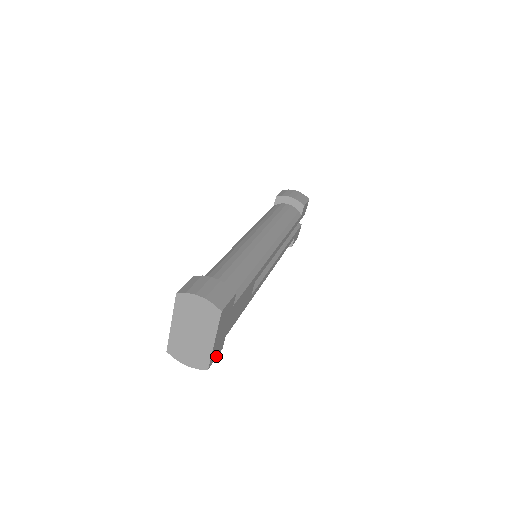
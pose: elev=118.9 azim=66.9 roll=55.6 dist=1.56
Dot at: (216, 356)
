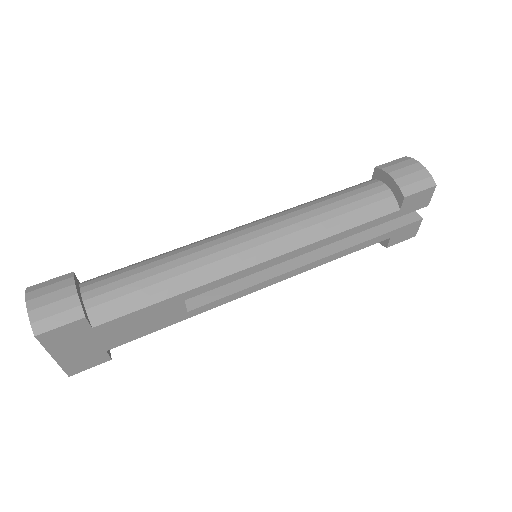
Dot at: (91, 366)
